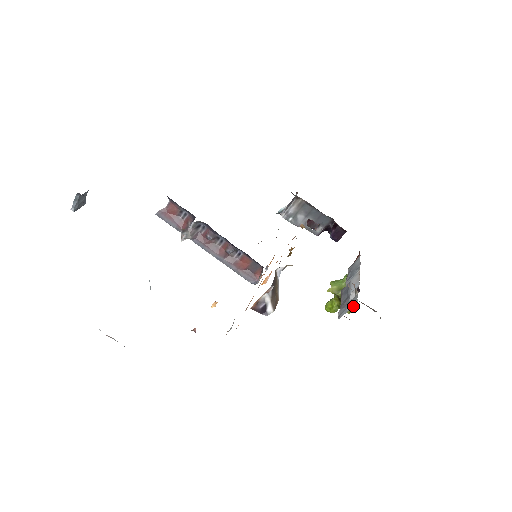
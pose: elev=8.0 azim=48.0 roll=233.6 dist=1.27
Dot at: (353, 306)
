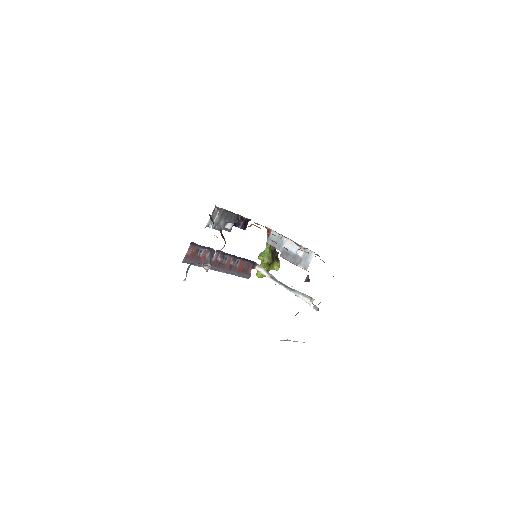
Dot at: (279, 264)
